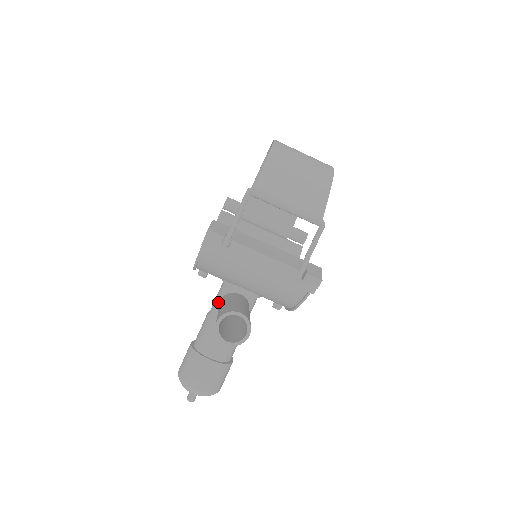
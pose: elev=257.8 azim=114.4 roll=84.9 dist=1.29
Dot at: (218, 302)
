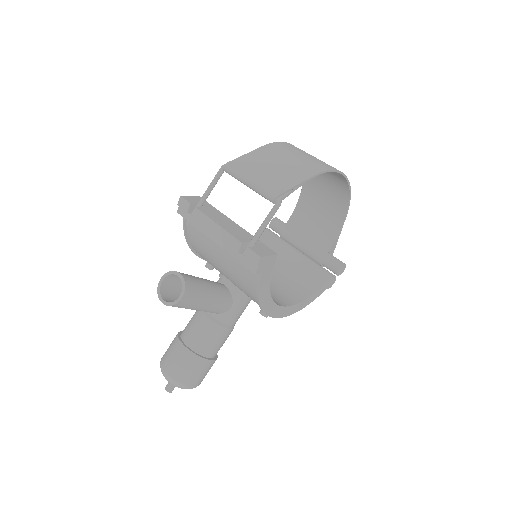
Dot at: occluded
